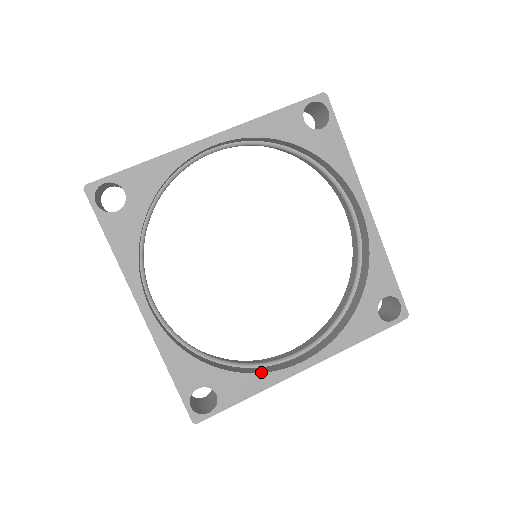
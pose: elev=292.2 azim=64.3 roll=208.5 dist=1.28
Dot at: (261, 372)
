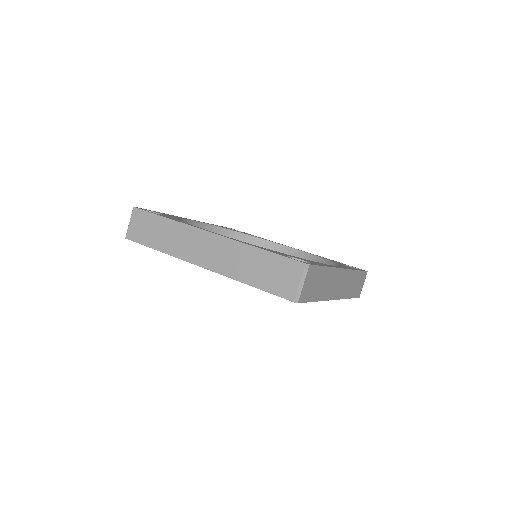
Dot at: occluded
